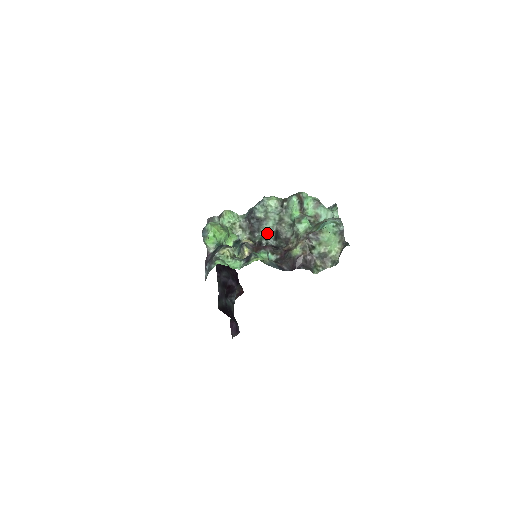
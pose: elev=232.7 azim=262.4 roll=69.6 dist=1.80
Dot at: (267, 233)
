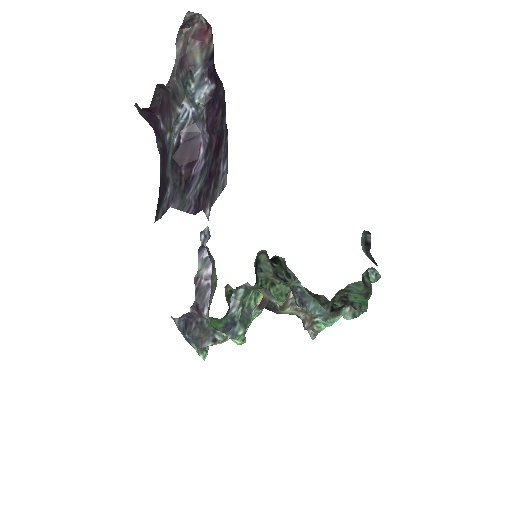
Dot at: (292, 277)
